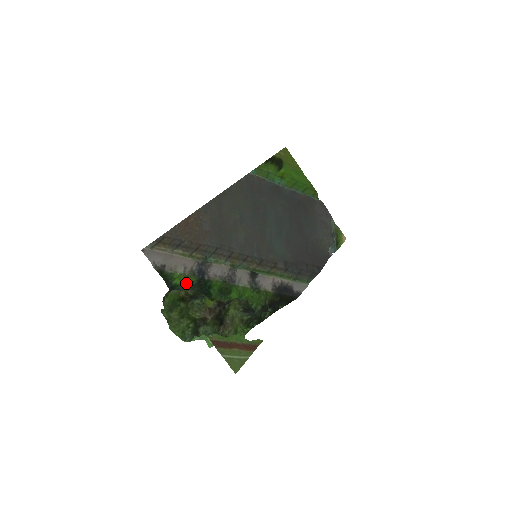
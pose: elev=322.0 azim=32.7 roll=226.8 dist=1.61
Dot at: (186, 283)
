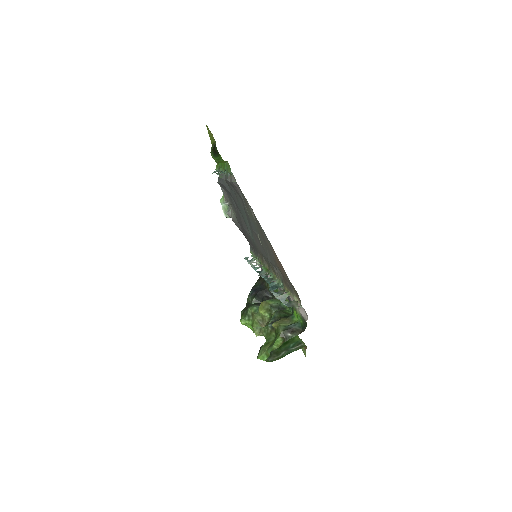
Dot at: (297, 317)
